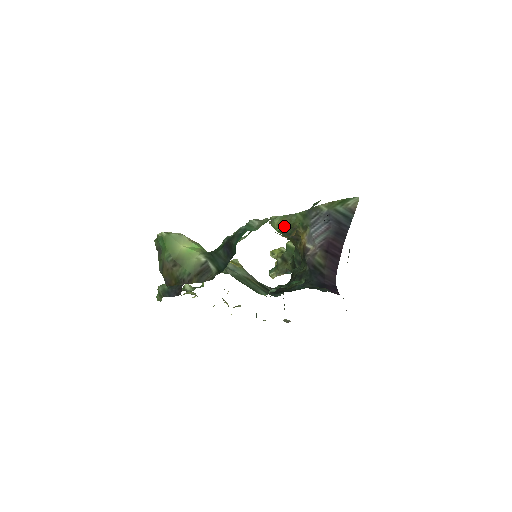
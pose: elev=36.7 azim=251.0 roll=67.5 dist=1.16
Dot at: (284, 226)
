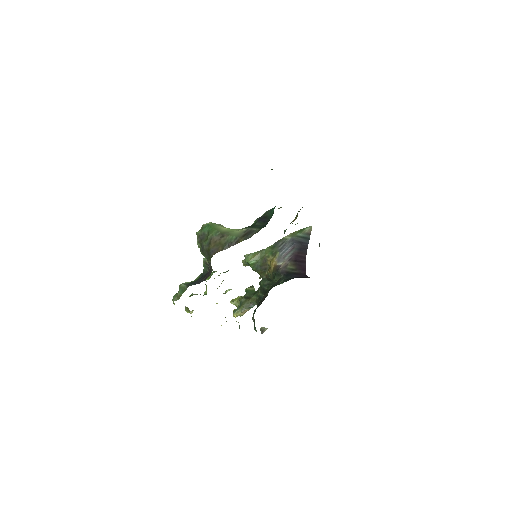
Dot at: (256, 259)
